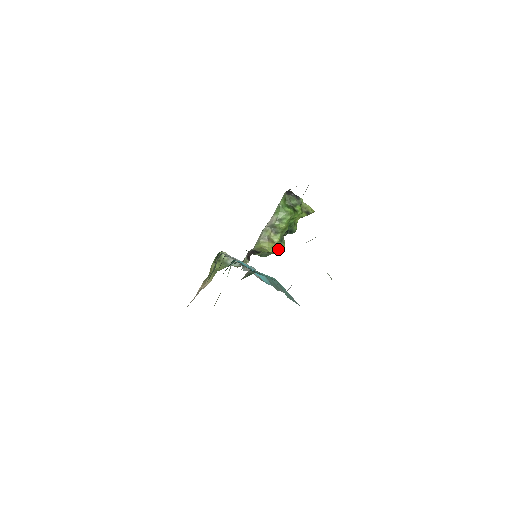
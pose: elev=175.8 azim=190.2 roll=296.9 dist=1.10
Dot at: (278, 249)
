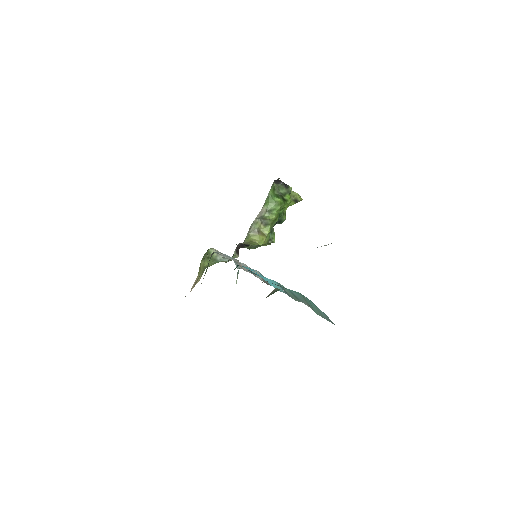
Dot at: (268, 241)
